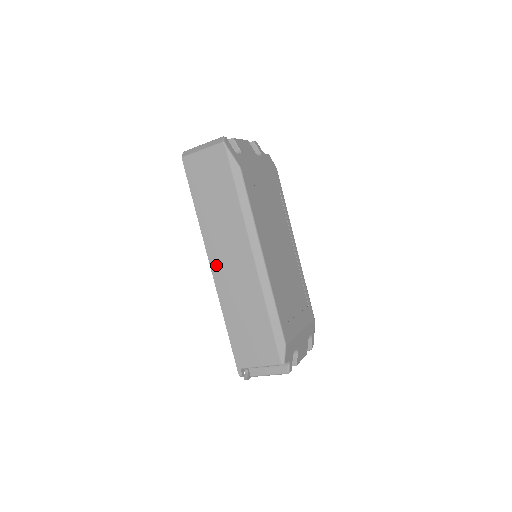
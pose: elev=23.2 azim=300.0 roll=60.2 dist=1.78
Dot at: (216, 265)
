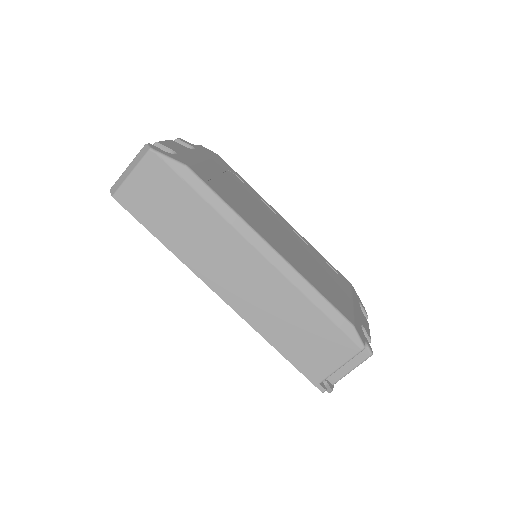
Dot at: (224, 290)
